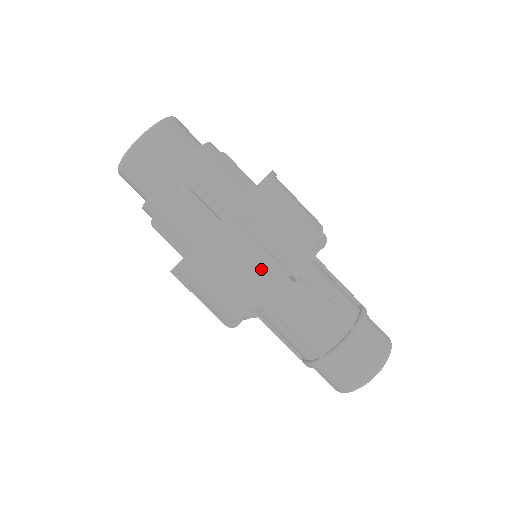
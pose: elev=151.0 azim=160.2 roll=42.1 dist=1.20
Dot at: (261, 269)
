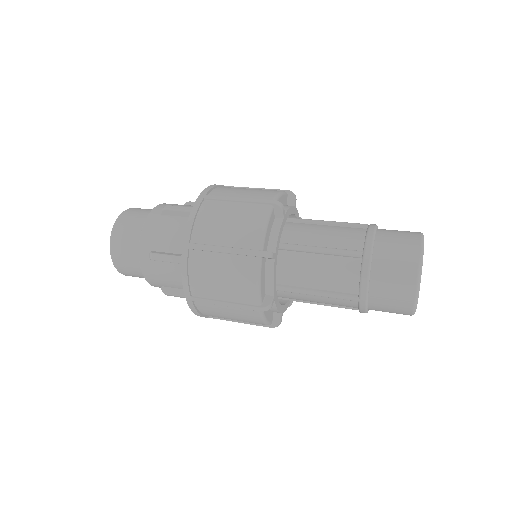
Dot at: (236, 271)
